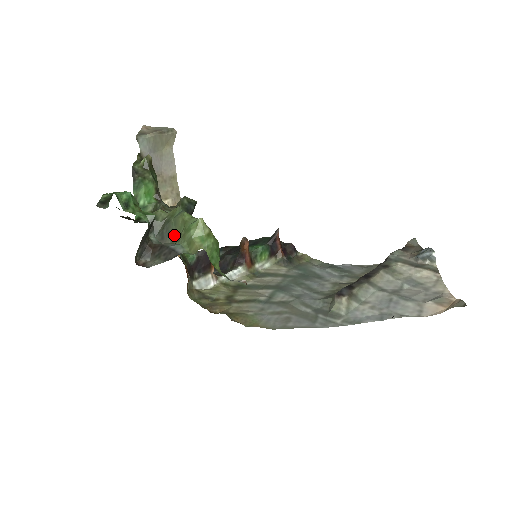
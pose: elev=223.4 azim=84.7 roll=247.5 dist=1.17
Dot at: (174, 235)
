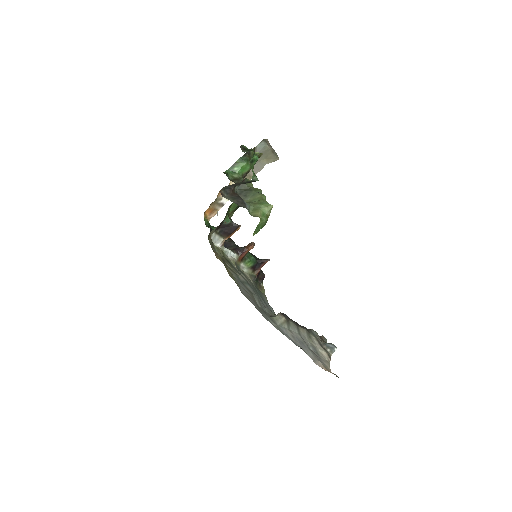
Dot at: (247, 199)
